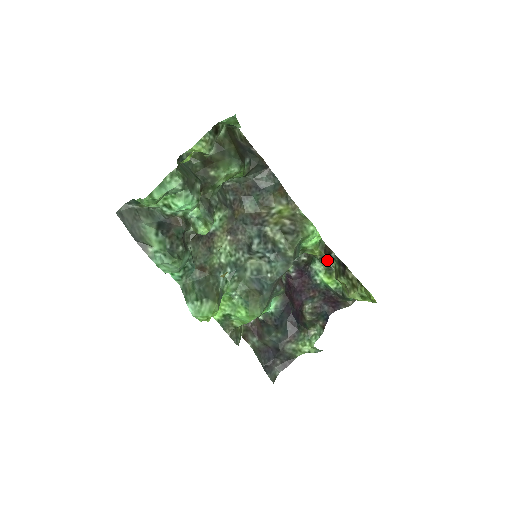
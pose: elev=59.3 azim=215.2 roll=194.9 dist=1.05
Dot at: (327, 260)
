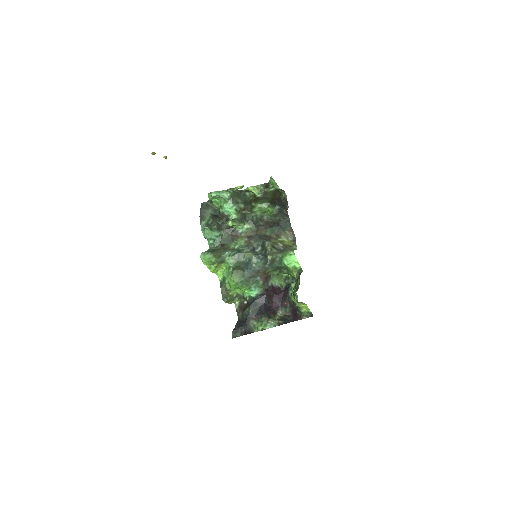
Dot at: (298, 281)
